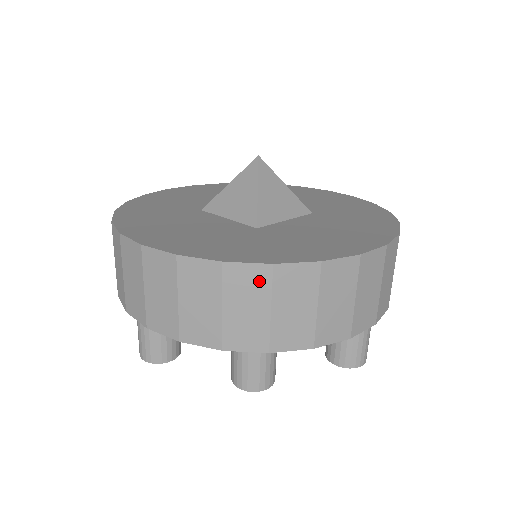
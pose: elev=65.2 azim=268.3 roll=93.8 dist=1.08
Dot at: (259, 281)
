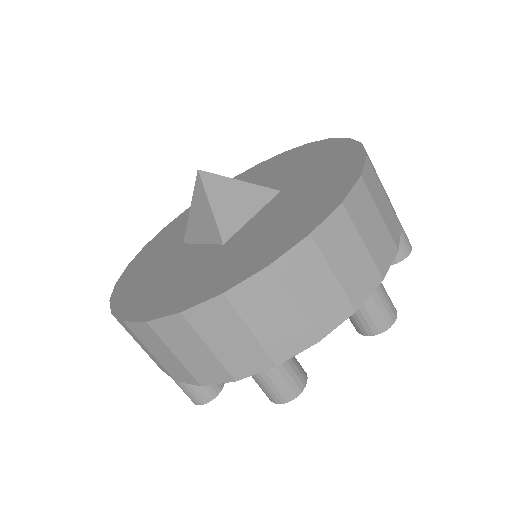
Dot at: (222, 313)
